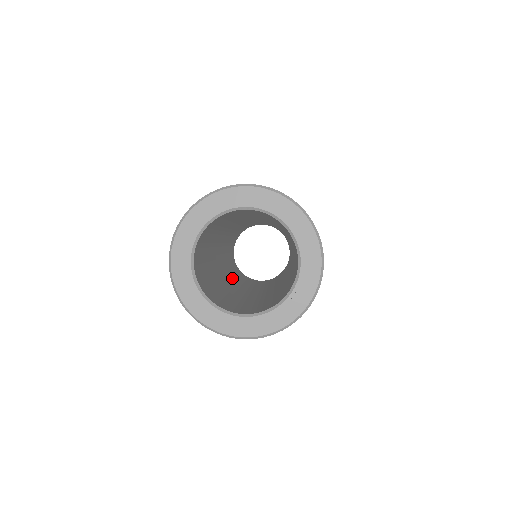
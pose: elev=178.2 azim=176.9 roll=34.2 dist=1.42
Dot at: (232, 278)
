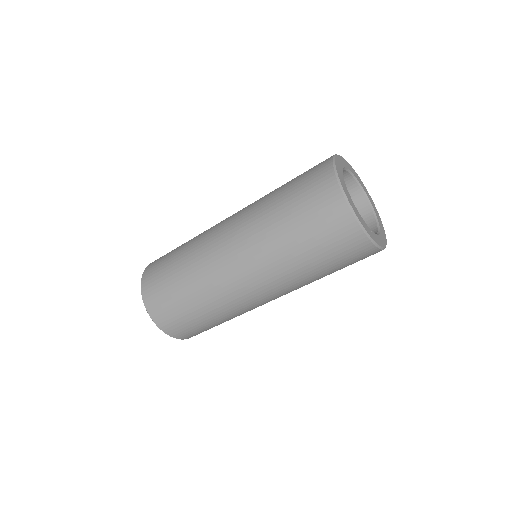
Dot at: occluded
